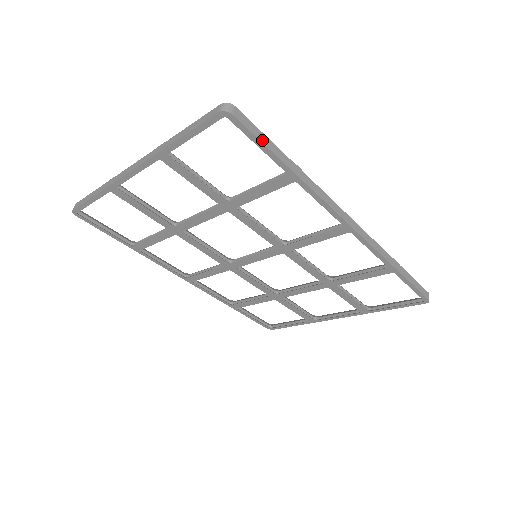
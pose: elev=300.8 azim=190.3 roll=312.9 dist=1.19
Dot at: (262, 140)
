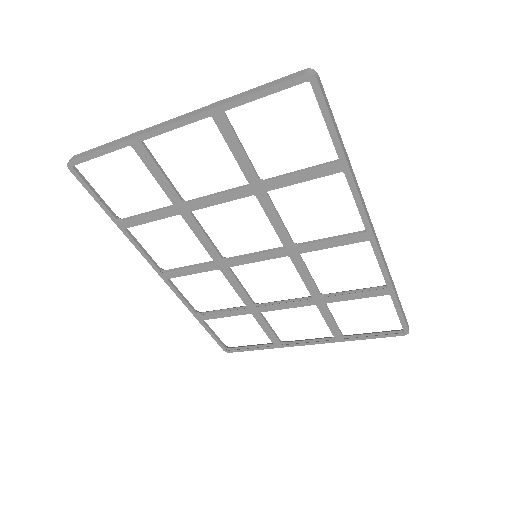
Dot at: (332, 117)
